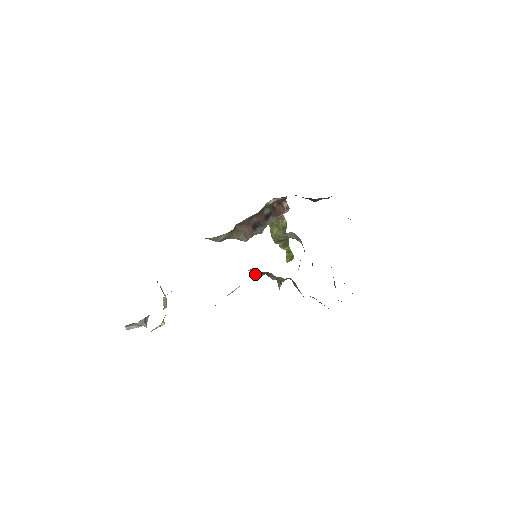
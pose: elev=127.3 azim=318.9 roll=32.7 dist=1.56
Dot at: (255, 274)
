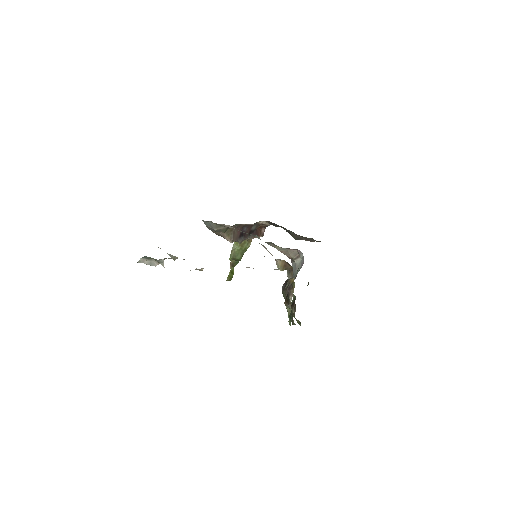
Dot at: (281, 266)
